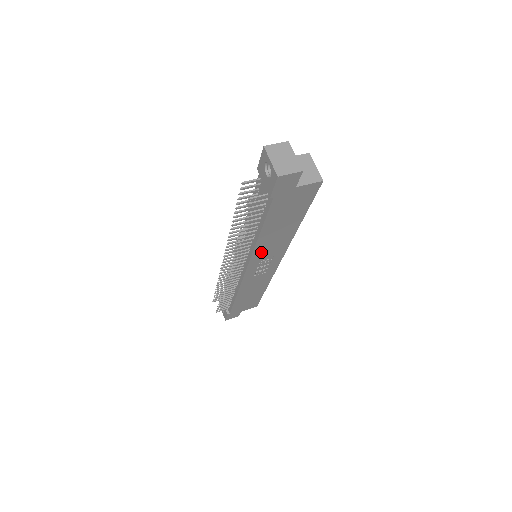
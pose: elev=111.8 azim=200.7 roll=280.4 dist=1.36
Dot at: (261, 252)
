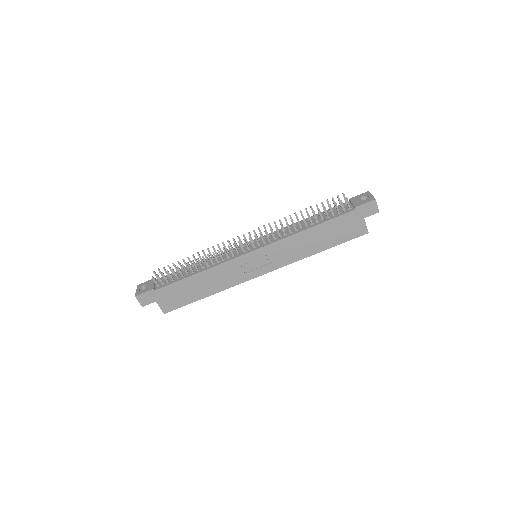
Dot at: (283, 245)
